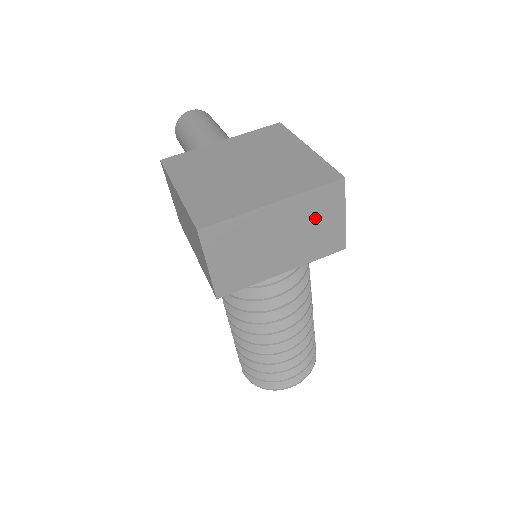
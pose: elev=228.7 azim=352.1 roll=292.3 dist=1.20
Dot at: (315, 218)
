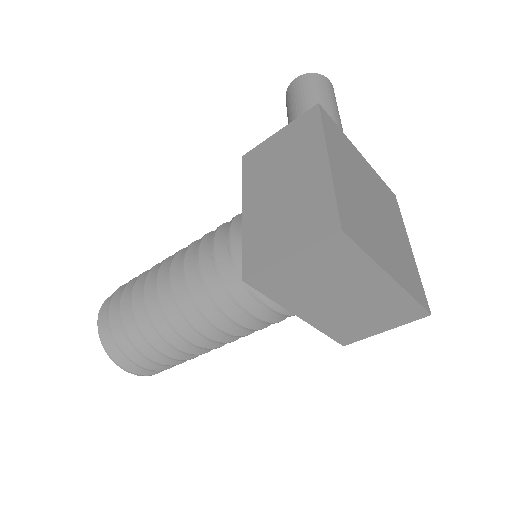
Dot at: (378, 313)
